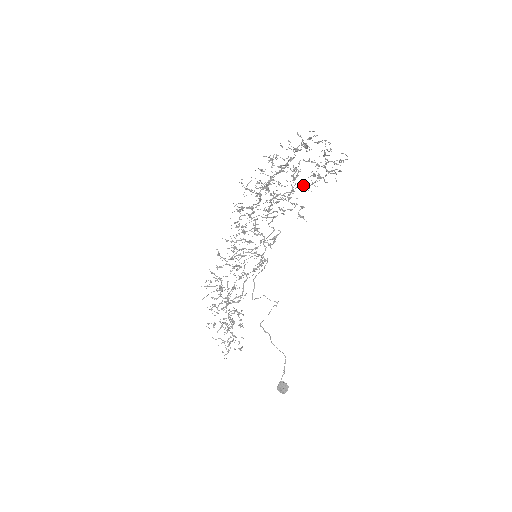
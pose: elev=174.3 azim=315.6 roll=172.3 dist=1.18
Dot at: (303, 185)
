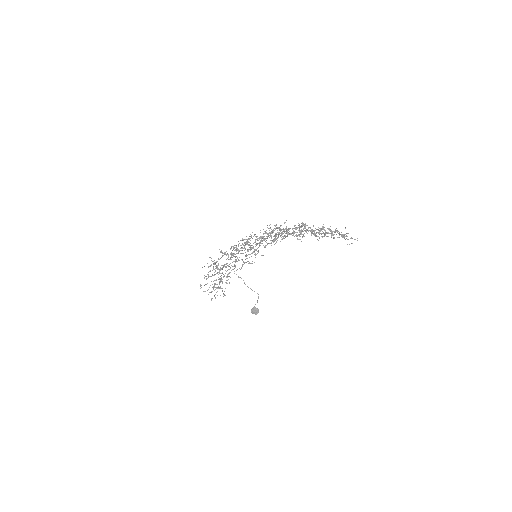
Dot at: occluded
